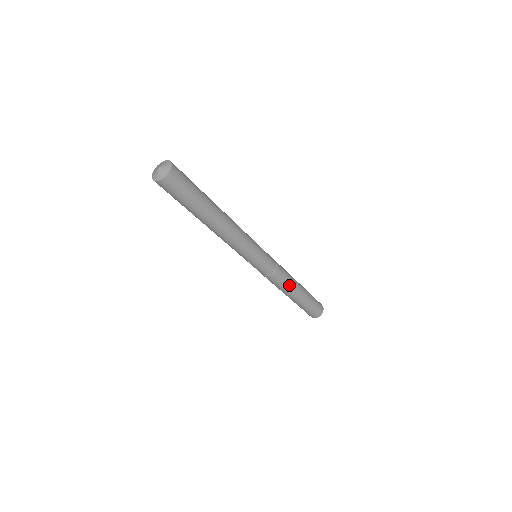
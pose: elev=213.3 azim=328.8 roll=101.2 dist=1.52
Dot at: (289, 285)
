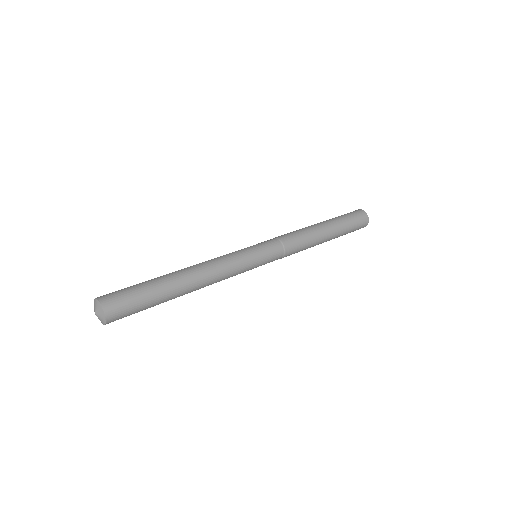
Dot at: (311, 242)
